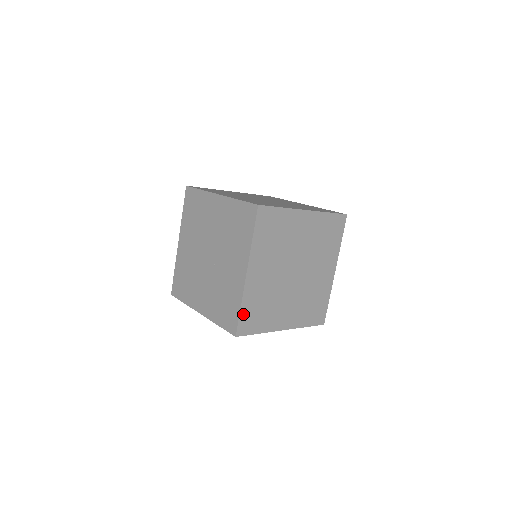
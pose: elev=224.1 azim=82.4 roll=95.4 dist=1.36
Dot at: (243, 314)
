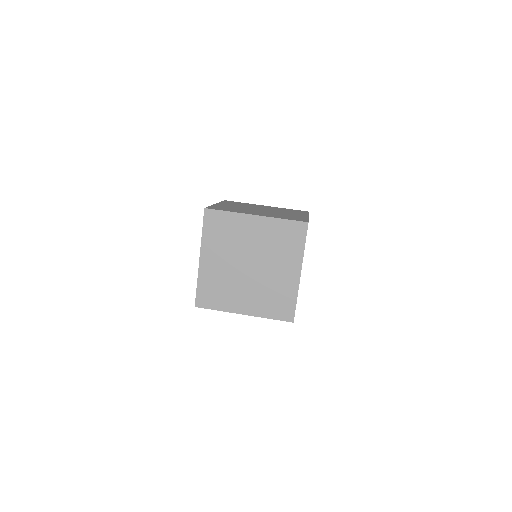
Dot at: (212, 207)
